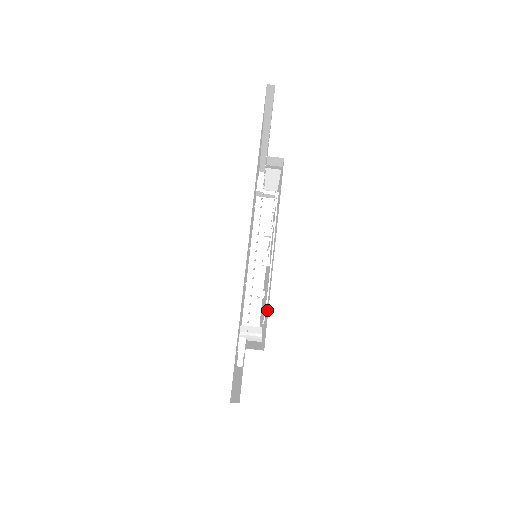
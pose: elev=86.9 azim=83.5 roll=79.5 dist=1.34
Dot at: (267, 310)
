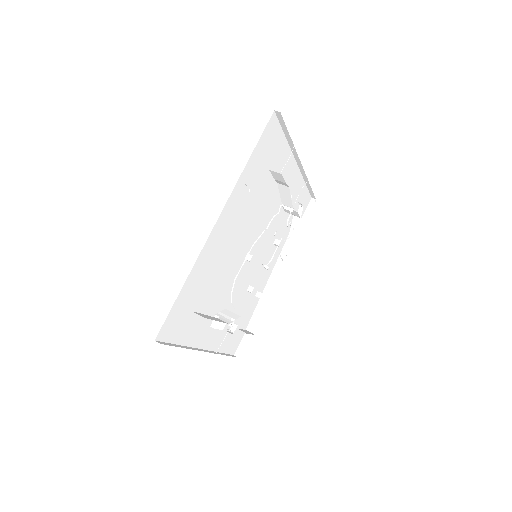
Dot at: occluded
